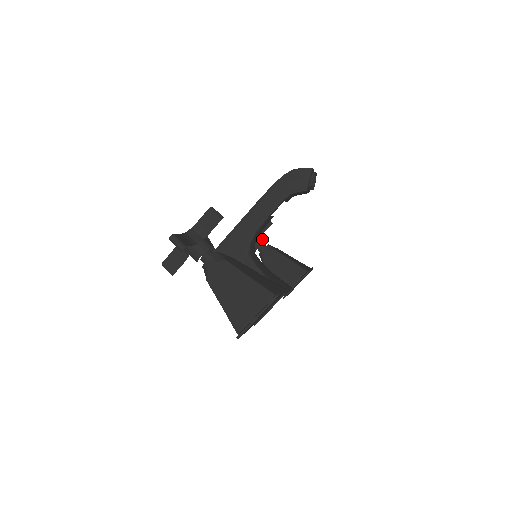
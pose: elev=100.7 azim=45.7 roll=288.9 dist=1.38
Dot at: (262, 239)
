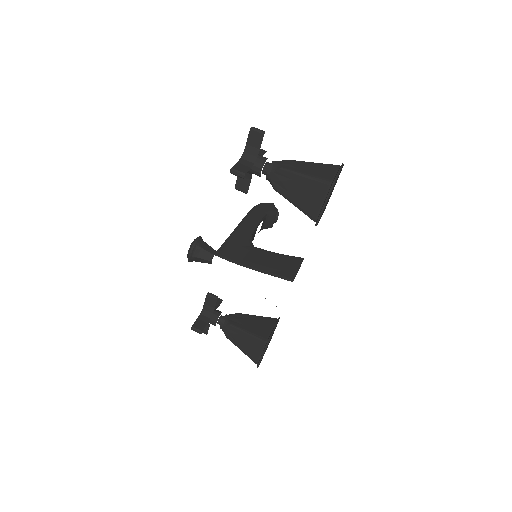
Dot at: occluded
